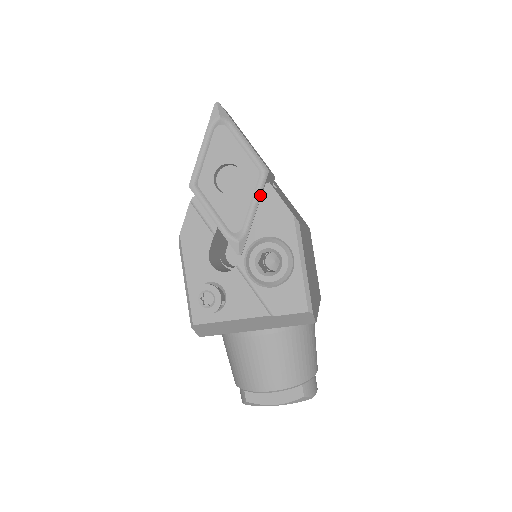
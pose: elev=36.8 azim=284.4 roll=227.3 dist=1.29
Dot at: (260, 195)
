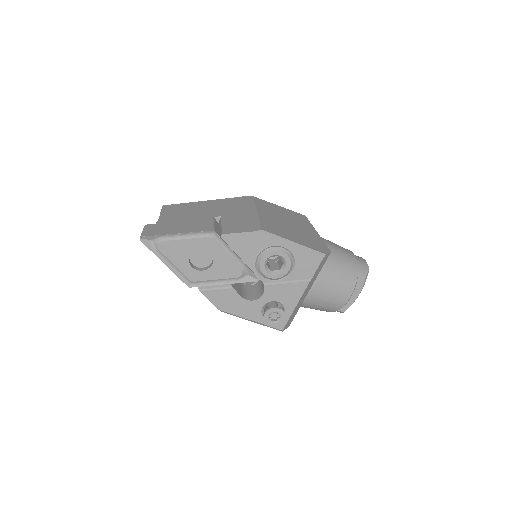
Dot at: (227, 246)
